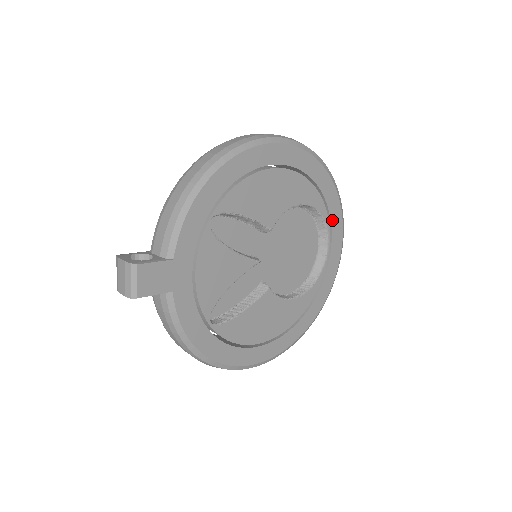
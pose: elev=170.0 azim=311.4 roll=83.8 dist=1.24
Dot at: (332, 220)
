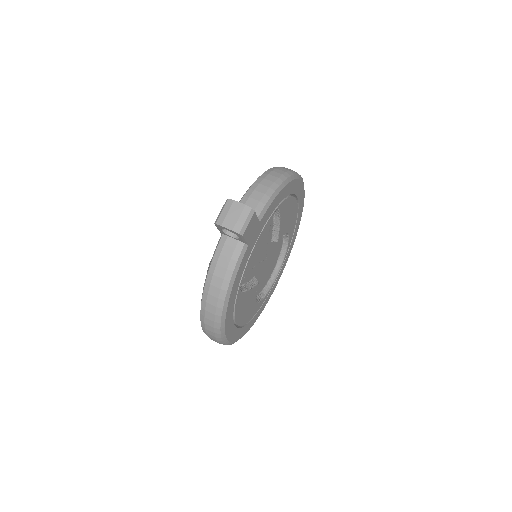
Dot at: (286, 258)
